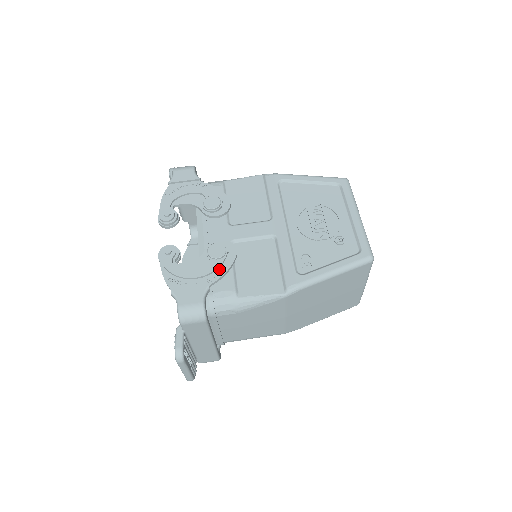
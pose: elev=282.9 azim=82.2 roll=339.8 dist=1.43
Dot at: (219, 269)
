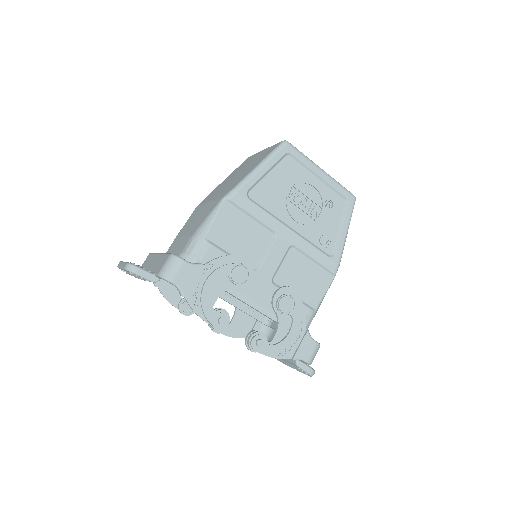
Dot at: (299, 313)
